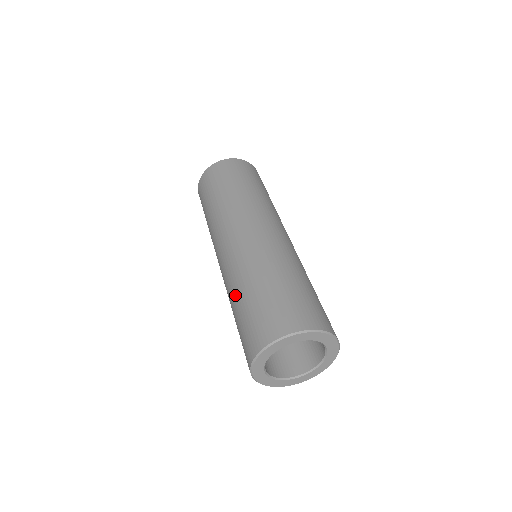
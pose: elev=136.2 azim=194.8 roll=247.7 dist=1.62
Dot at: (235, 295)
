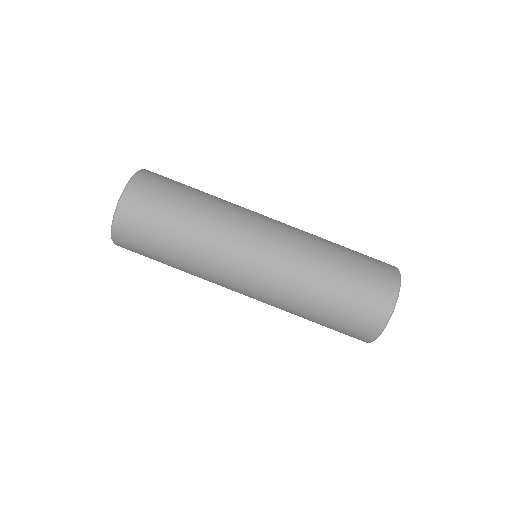
Dot at: occluded
